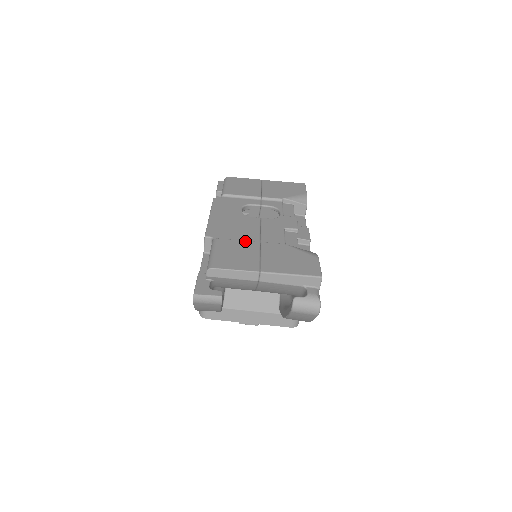
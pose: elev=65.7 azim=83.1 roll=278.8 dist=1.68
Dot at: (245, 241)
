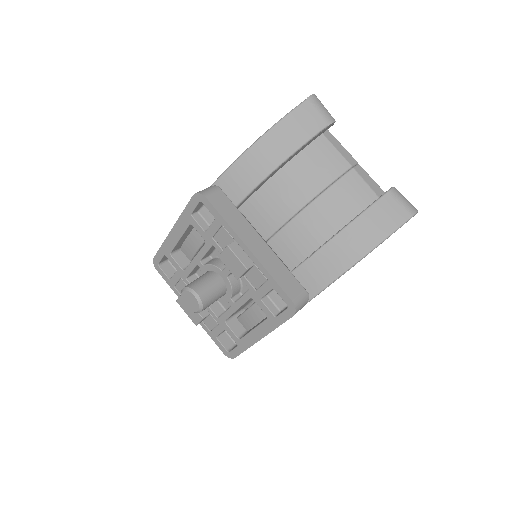
Dot at: occluded
